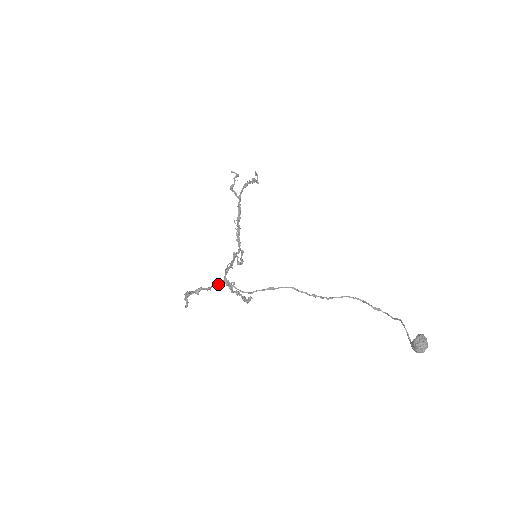
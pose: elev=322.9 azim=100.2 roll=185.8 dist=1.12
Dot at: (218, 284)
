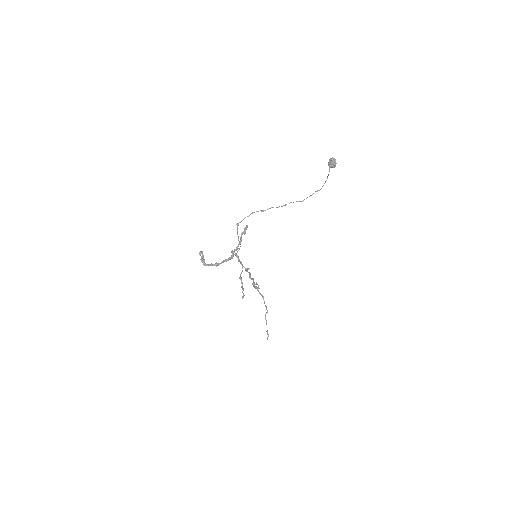
Dot at: (225, 260)
